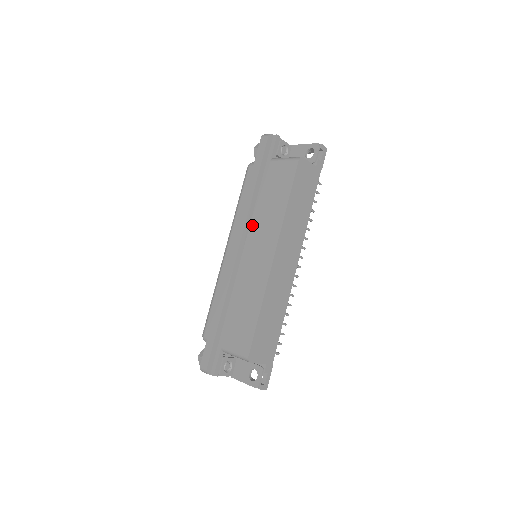
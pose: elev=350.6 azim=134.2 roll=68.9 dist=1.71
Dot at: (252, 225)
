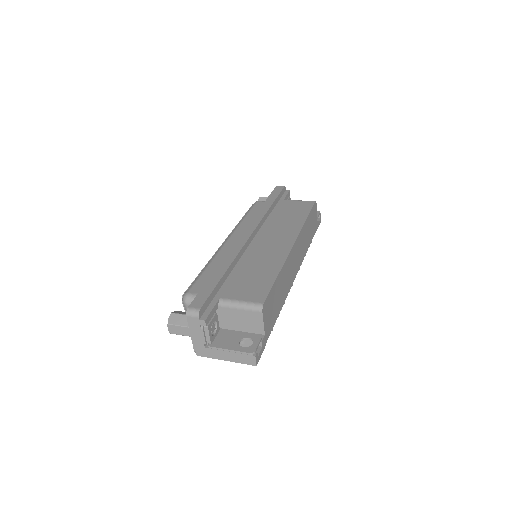
Dot at: (264, 227)
